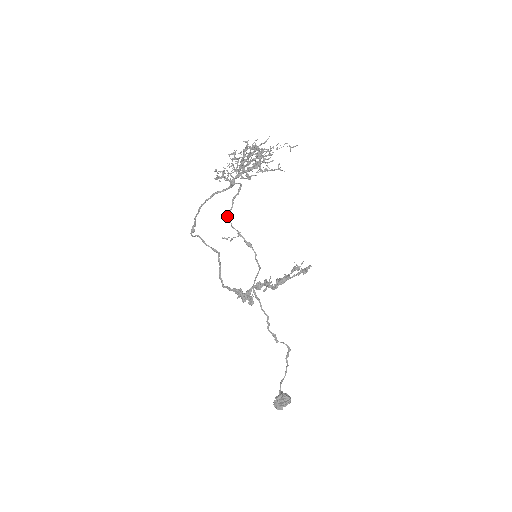
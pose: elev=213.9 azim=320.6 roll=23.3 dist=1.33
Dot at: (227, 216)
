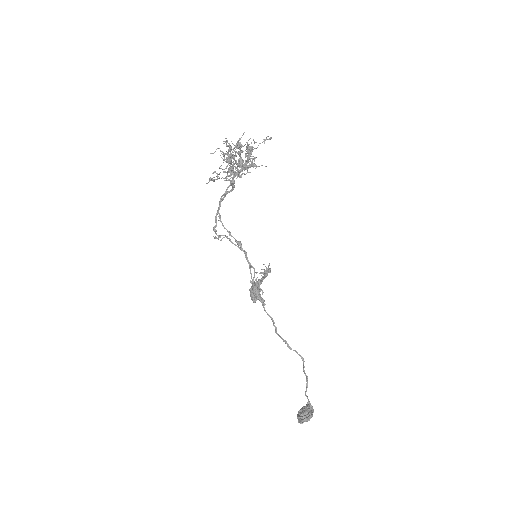
Dot at: (218, 216)
